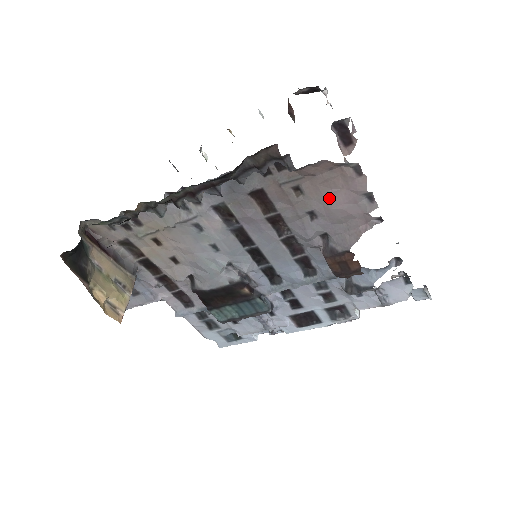
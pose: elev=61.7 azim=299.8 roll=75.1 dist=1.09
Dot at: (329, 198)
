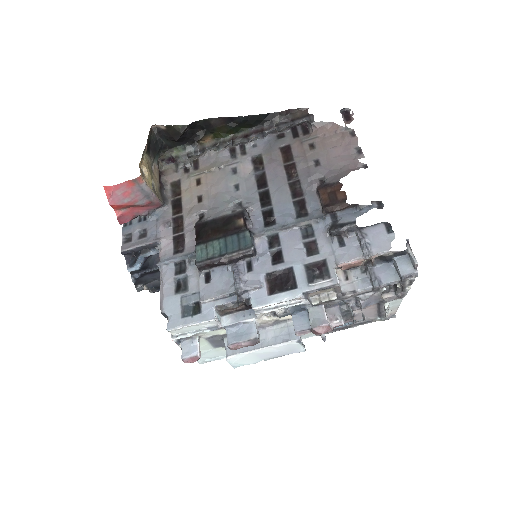
Dot at: (331, 151)
